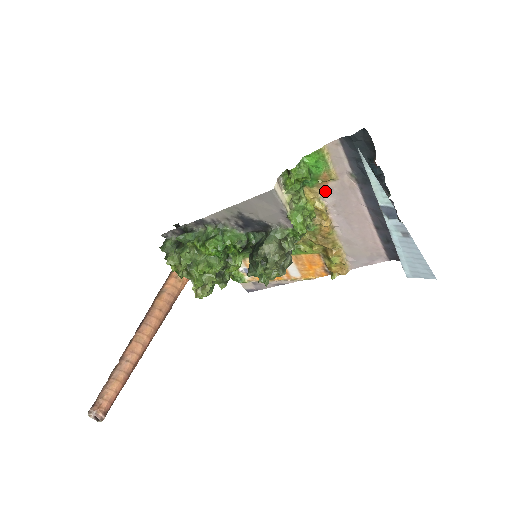
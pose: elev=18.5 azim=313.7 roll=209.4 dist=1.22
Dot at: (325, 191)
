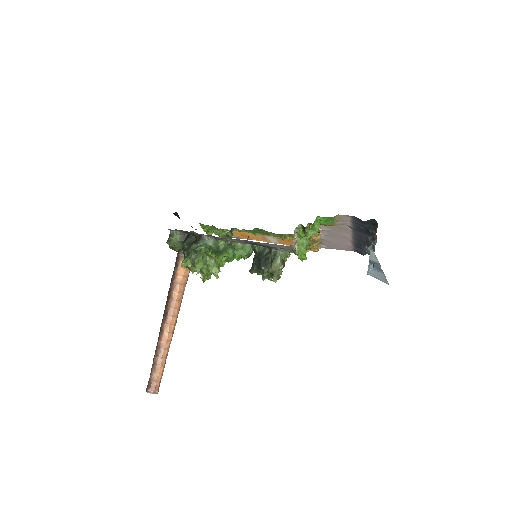
Dot at: occluded
